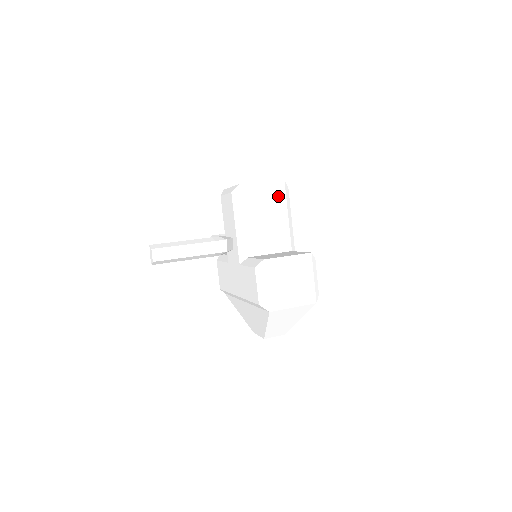
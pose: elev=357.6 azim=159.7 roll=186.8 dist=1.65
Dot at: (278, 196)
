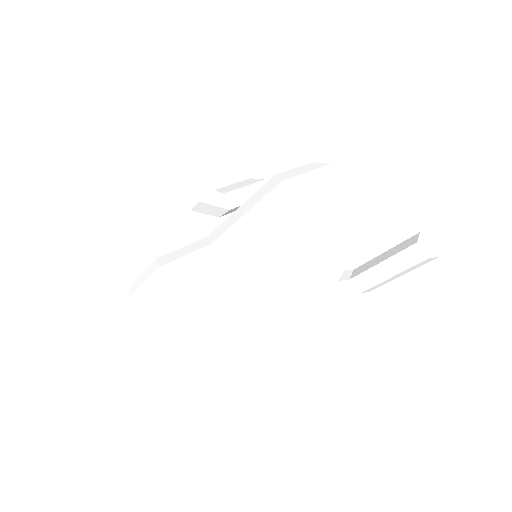
Dot at: (304, 256)
